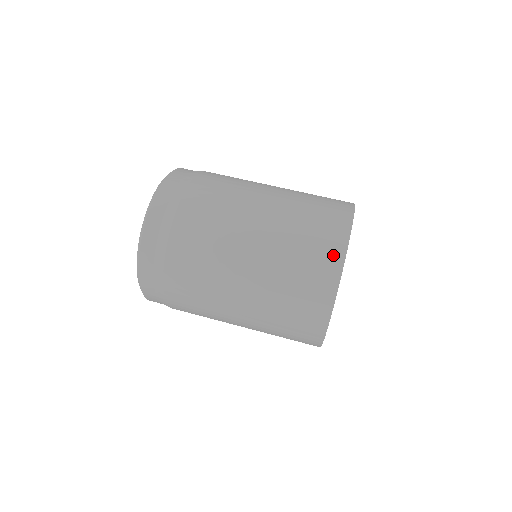
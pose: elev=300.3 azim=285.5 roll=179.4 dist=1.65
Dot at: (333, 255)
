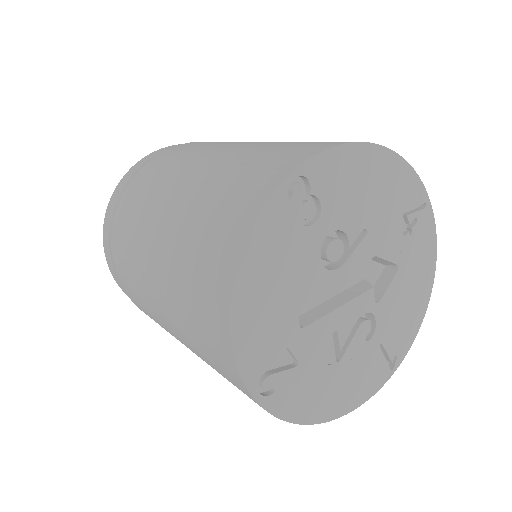
Dot at: (247, 206)
